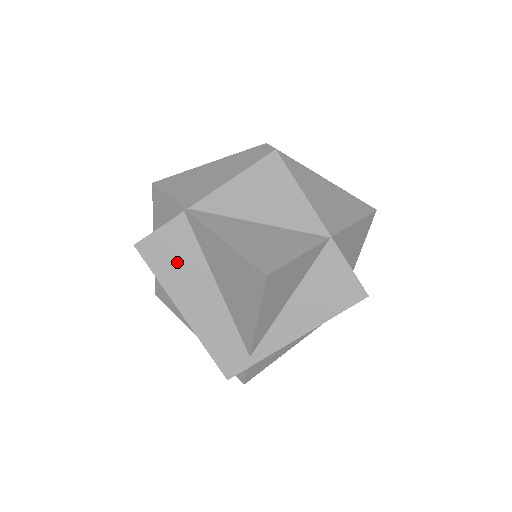
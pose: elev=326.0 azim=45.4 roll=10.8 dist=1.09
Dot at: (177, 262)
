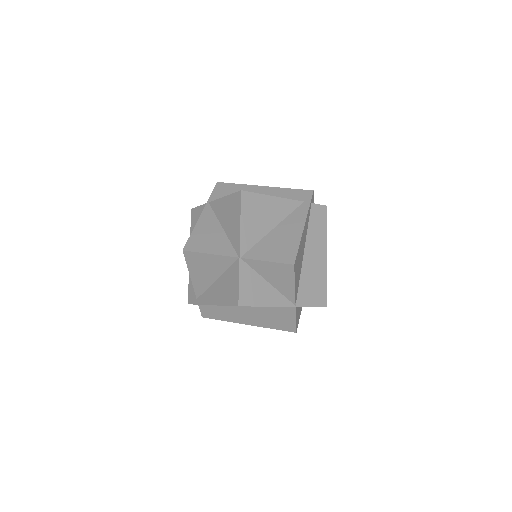
Dot at: occluded
